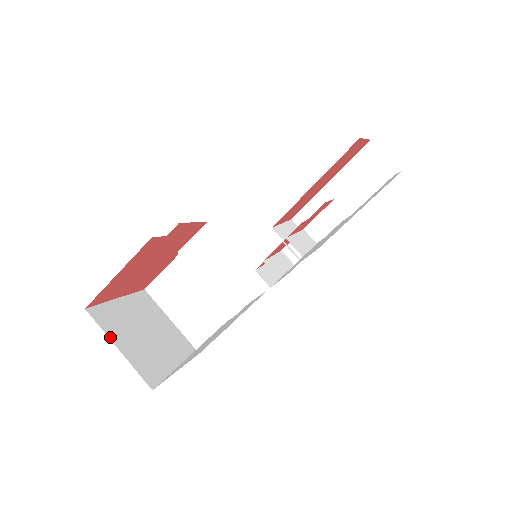
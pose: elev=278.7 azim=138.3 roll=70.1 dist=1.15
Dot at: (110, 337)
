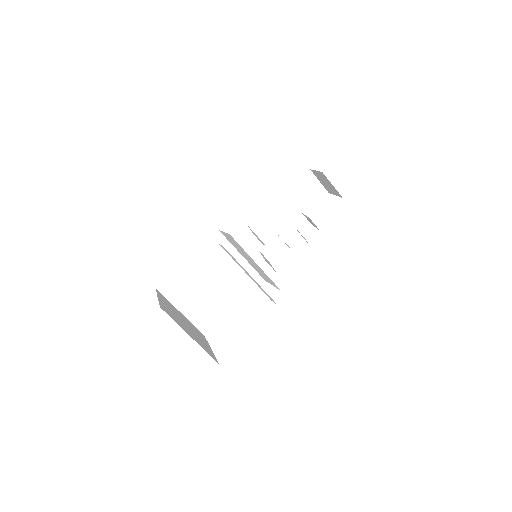
Dot at: (182, 328)
